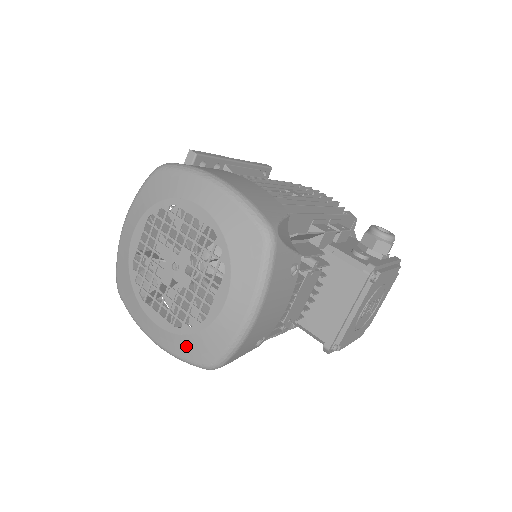
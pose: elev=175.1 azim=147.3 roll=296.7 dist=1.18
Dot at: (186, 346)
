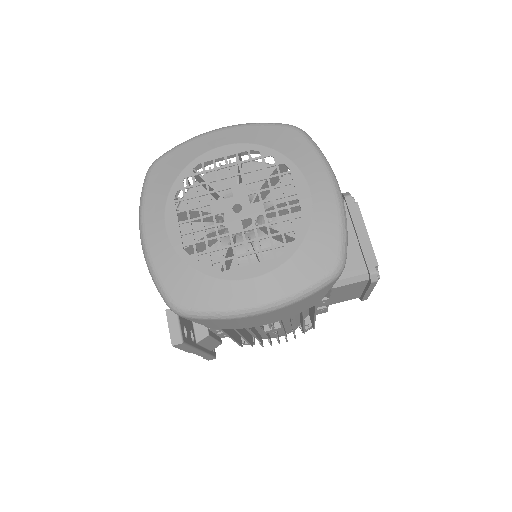
Dot at: (303, 265)
